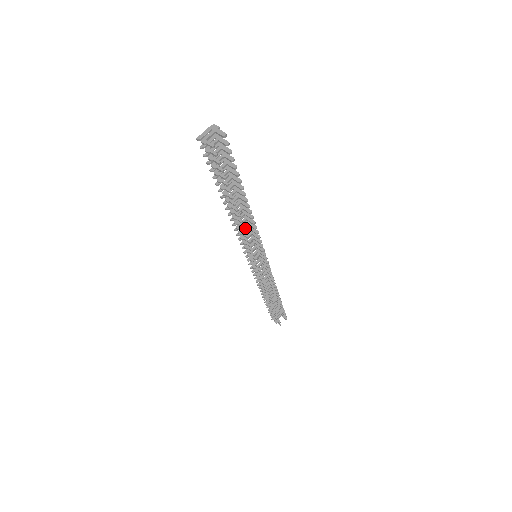
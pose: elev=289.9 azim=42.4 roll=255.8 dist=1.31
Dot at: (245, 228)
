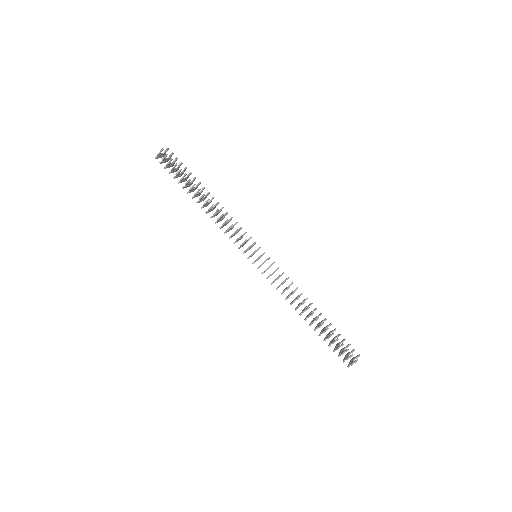
Dot at: occluded
